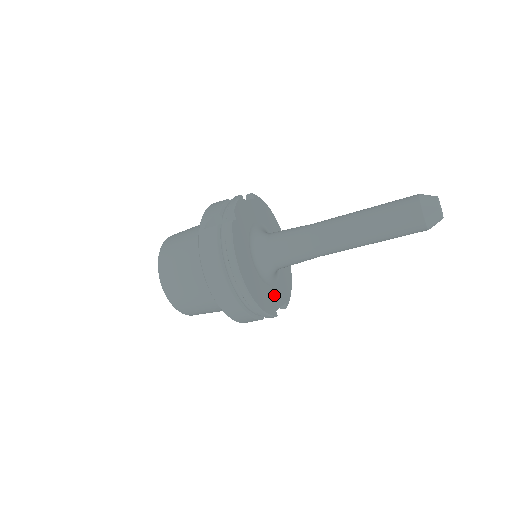
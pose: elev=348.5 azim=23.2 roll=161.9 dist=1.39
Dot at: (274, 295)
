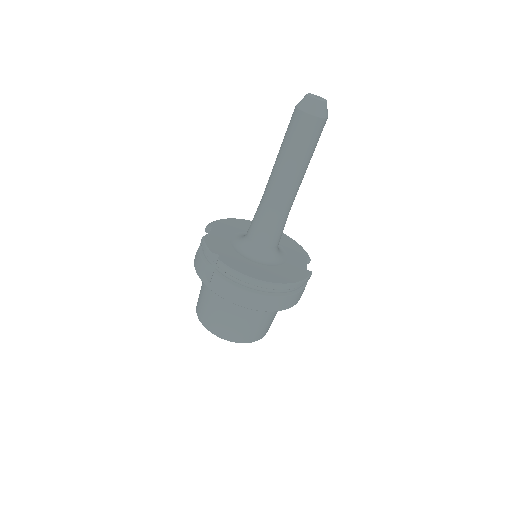
Dot at: (295, 263)
